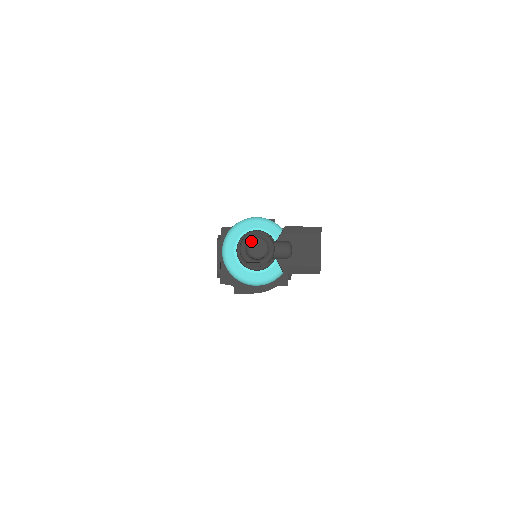
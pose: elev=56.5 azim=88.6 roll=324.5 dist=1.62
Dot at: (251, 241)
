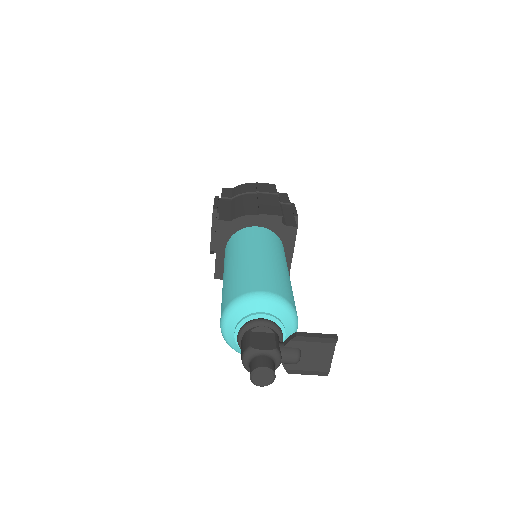
Dot at: (256, 372)
